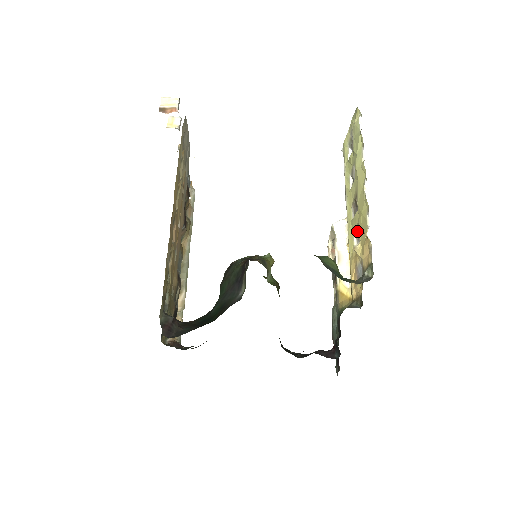
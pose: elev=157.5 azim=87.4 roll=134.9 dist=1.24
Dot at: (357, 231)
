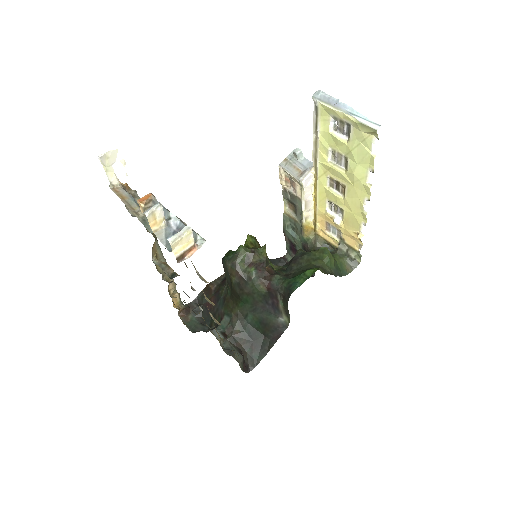
Dot at: (335, 205)
